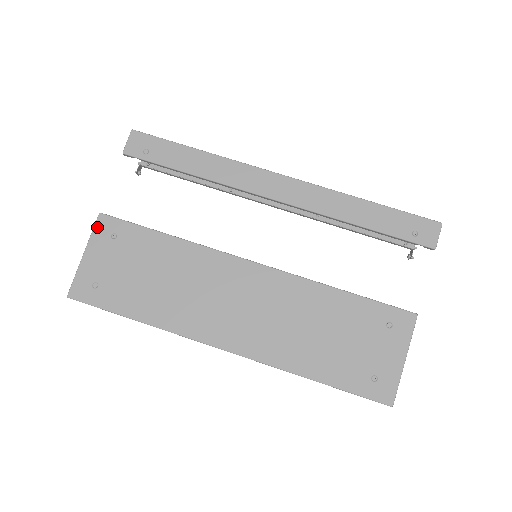
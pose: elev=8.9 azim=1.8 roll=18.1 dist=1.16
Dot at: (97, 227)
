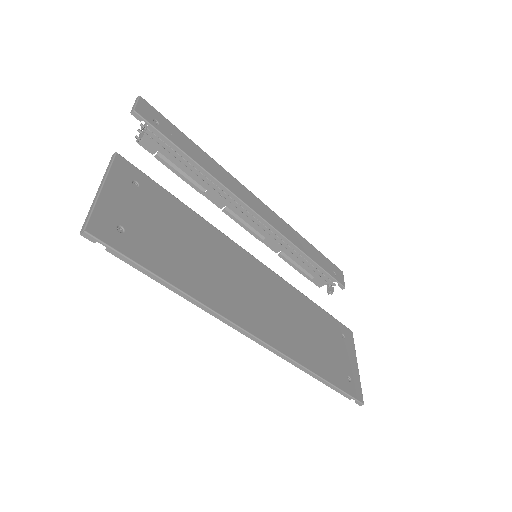
Dot at: (116, 165)
